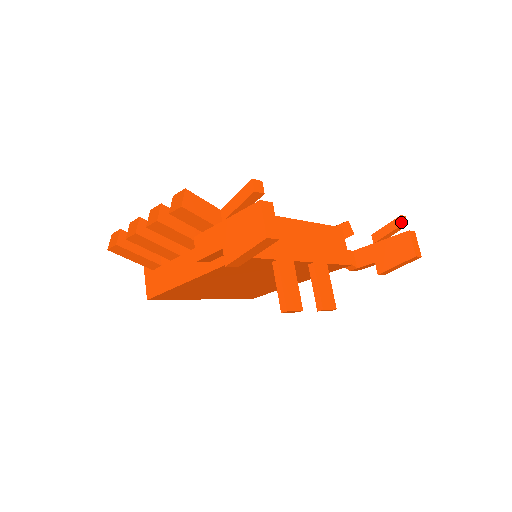
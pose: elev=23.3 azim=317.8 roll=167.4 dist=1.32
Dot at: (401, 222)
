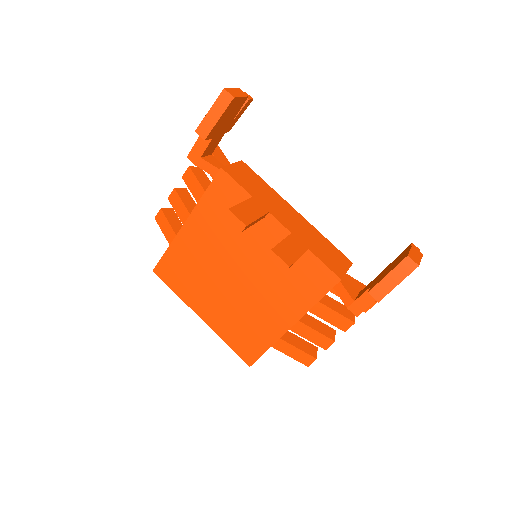
Dot at: occluded
